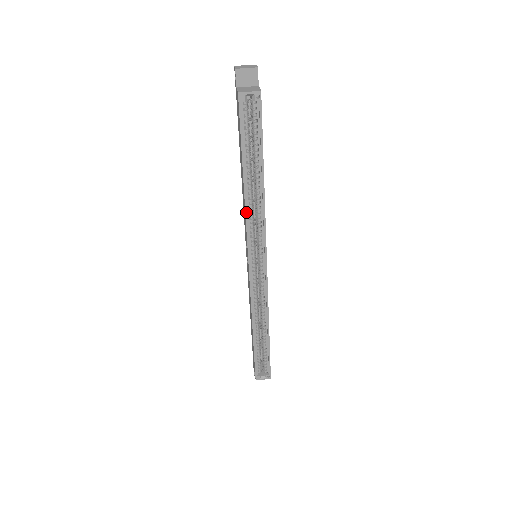
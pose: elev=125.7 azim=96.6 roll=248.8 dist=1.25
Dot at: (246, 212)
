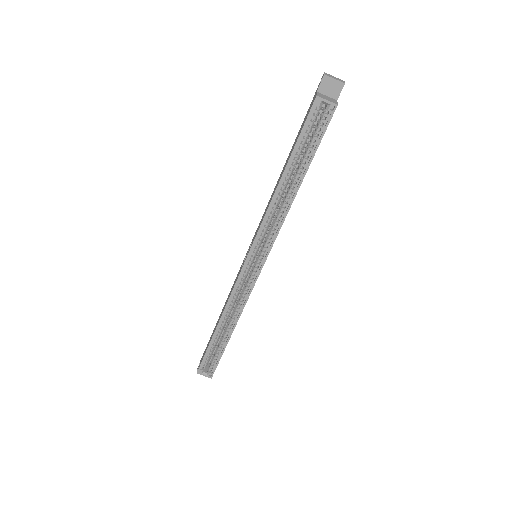
Dot at: (268, 209)
